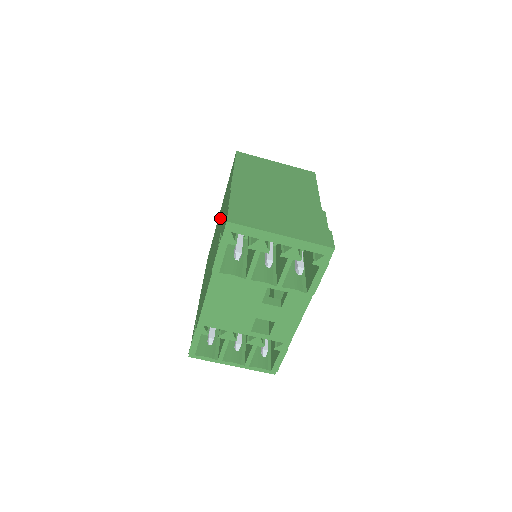
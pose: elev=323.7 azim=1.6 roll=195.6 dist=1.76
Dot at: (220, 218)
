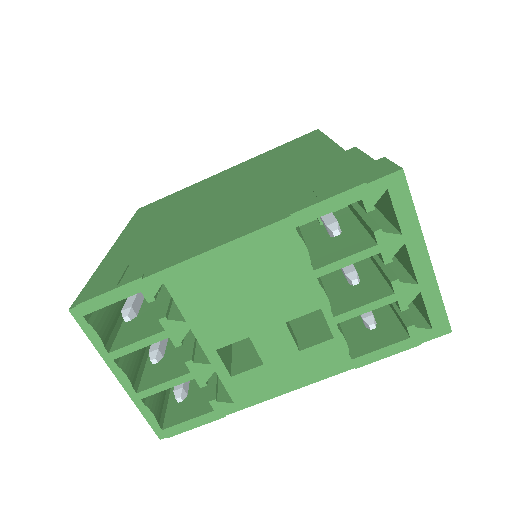
Dot at: (253, 173)
